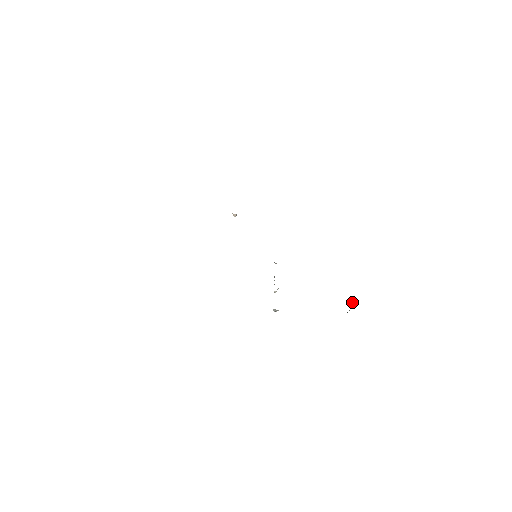
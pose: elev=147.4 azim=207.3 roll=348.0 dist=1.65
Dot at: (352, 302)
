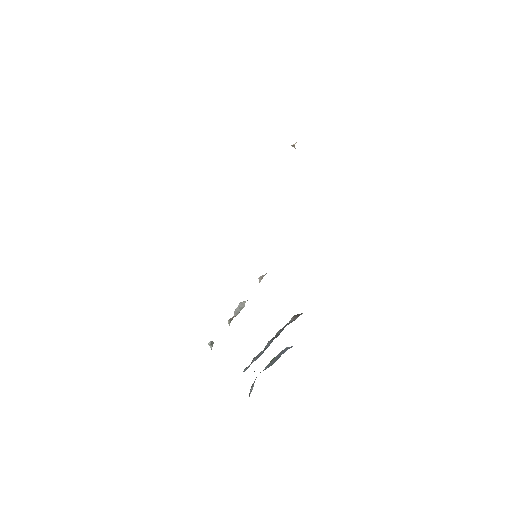
Dot at: occluded
